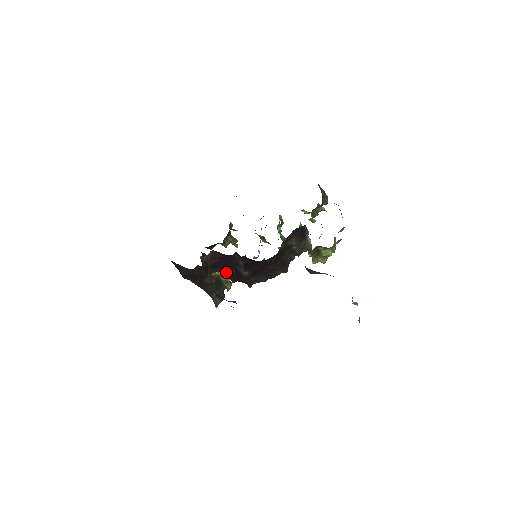
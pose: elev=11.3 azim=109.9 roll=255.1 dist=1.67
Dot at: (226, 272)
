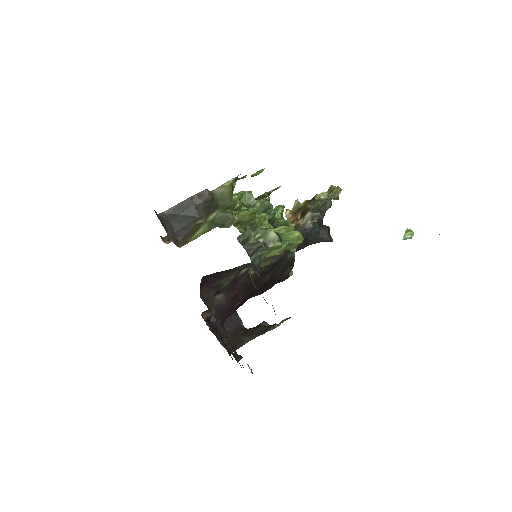
Dot at: occluded
